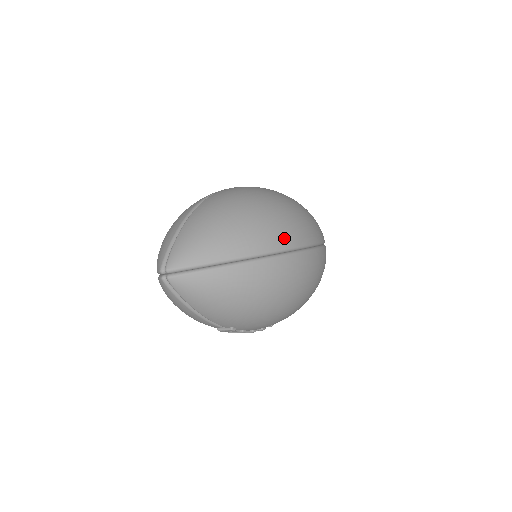
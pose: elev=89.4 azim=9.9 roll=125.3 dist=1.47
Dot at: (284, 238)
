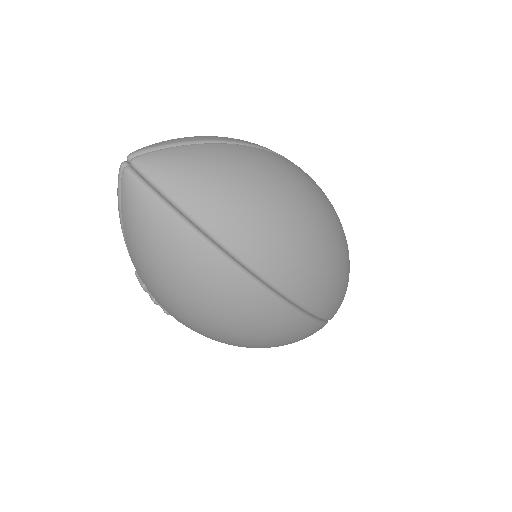
Dot at: (278, 268)
